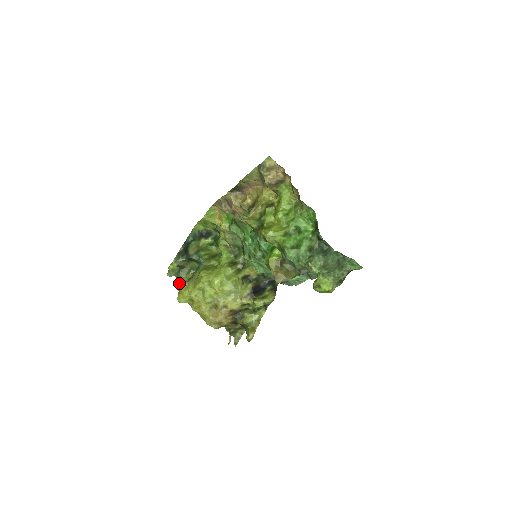
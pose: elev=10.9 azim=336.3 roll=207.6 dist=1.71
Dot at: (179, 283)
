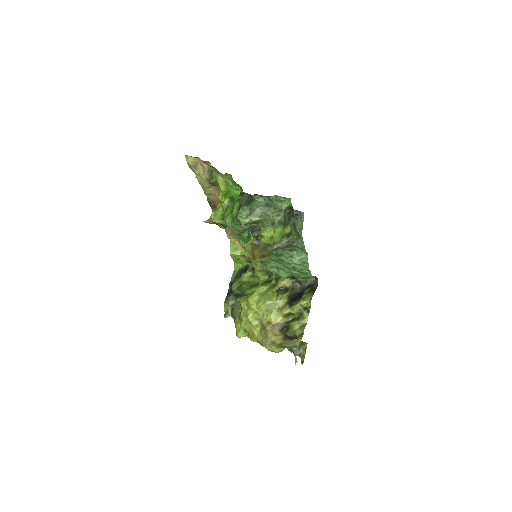
Dot at: (234, 320)
